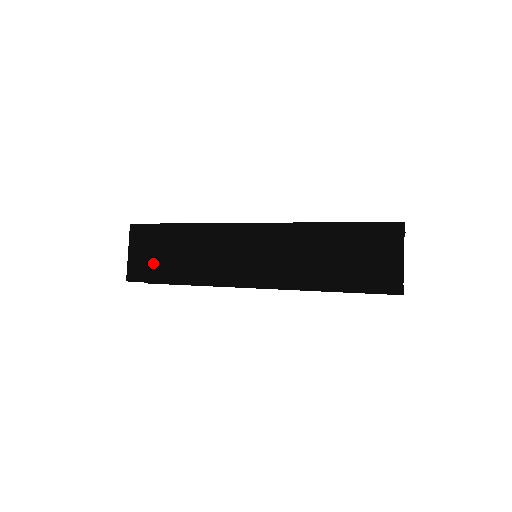
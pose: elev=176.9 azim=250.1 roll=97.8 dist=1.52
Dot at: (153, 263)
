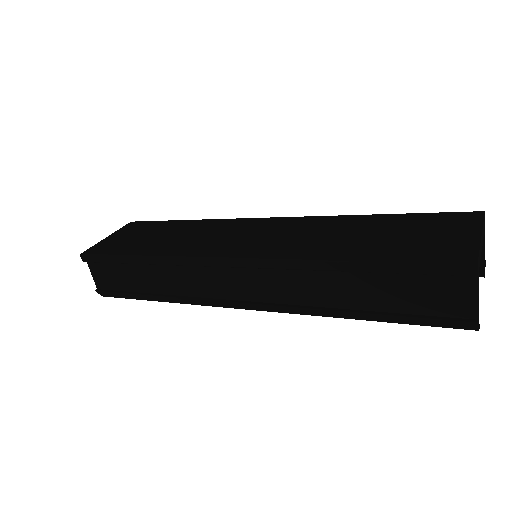
Dot at: (126, 243)
